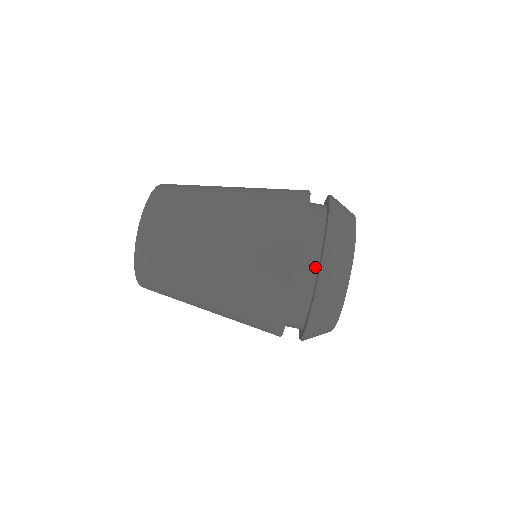
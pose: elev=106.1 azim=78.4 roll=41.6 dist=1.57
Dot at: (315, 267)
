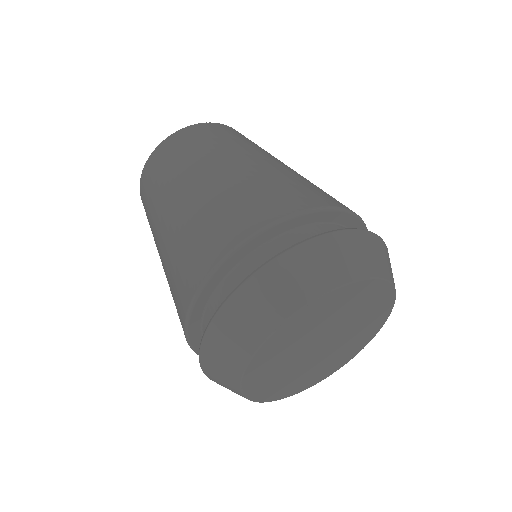
Dot at: occluded
